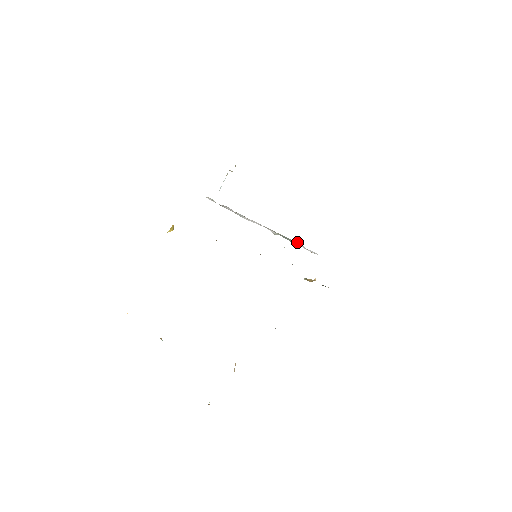
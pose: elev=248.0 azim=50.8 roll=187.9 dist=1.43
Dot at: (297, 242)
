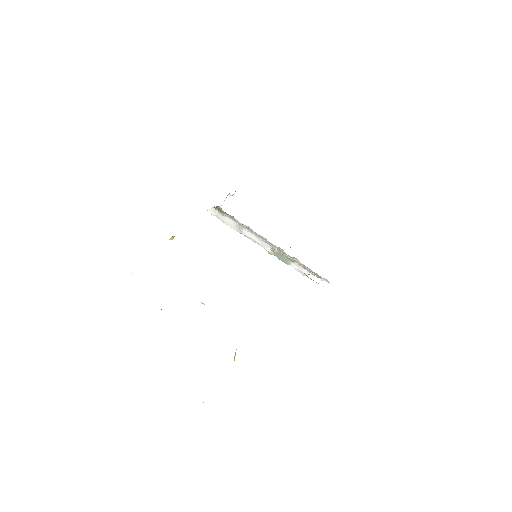
Dot at: (291, 262)
